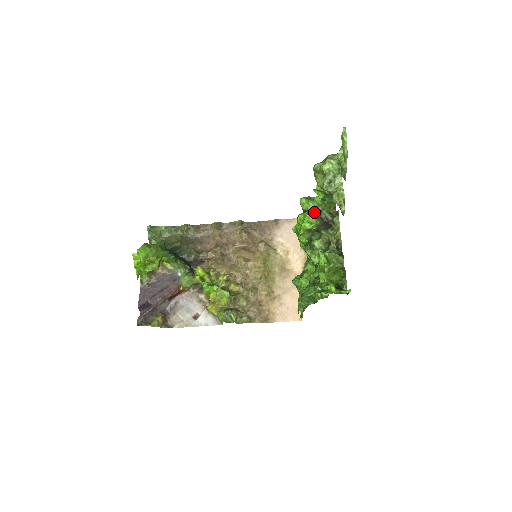
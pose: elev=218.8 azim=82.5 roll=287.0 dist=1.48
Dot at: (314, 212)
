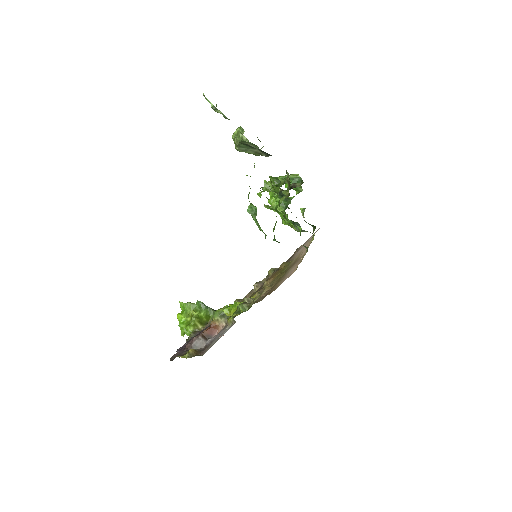
Dot at: occluded
